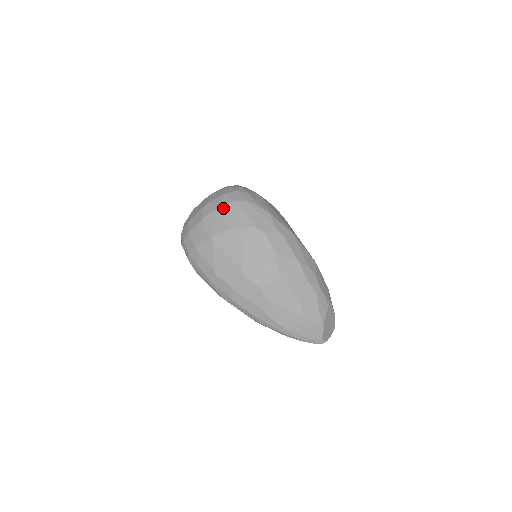
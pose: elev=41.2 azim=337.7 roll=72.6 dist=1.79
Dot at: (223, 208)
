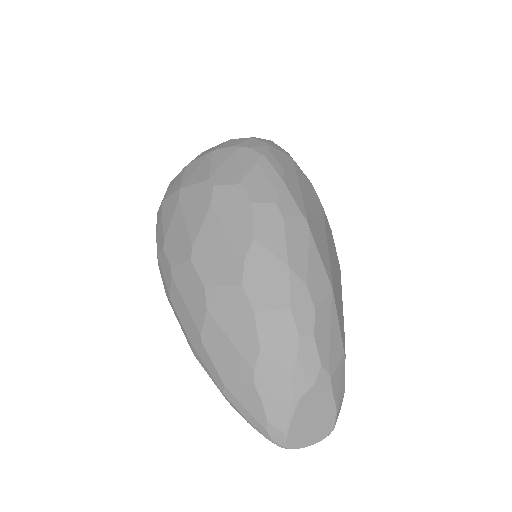
Dot at: (217, 152)
